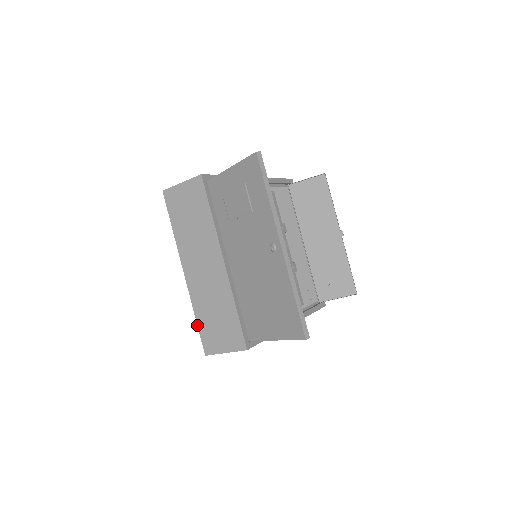
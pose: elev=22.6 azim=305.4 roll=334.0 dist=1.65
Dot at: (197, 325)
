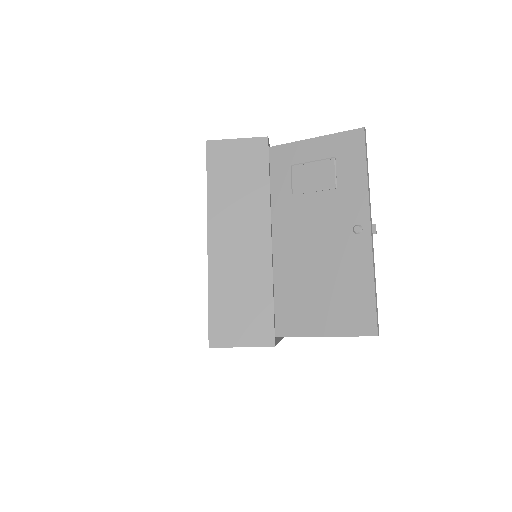
Dot at: (208, 307)
